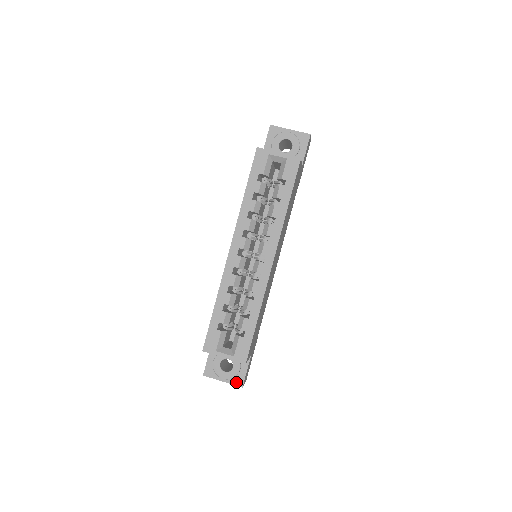
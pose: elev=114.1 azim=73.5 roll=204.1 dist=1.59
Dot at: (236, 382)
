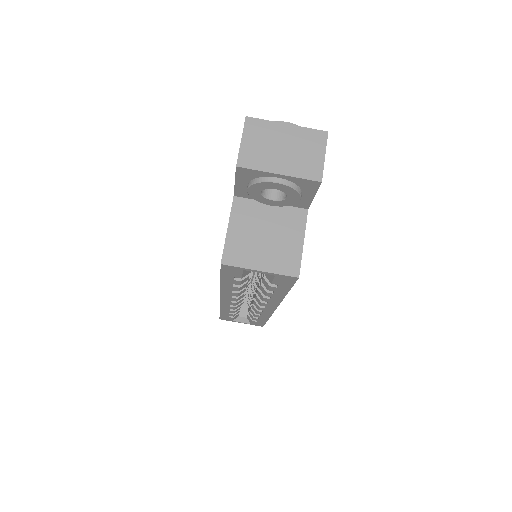
Dot at: occluded
